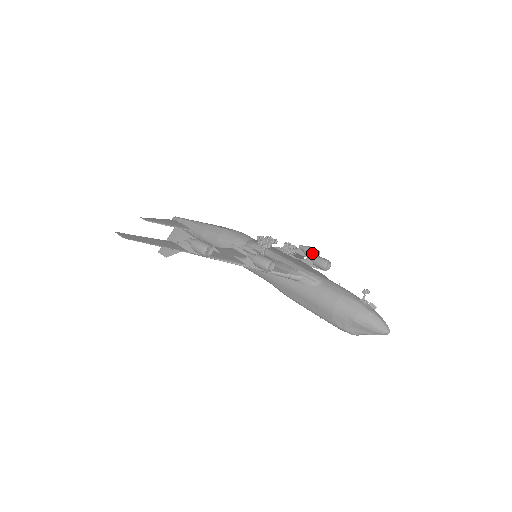
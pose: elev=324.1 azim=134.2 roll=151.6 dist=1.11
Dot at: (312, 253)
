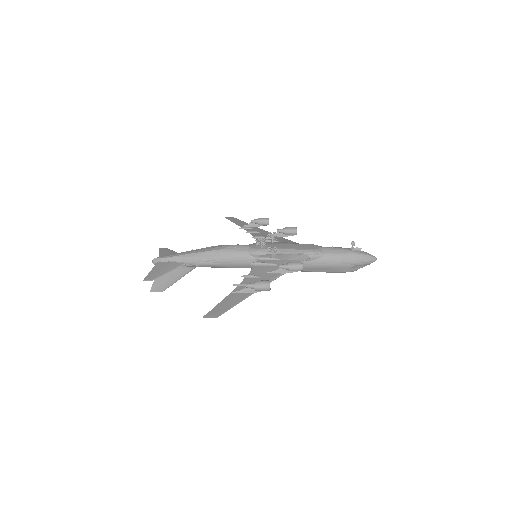
Dot at: (266, 223)
